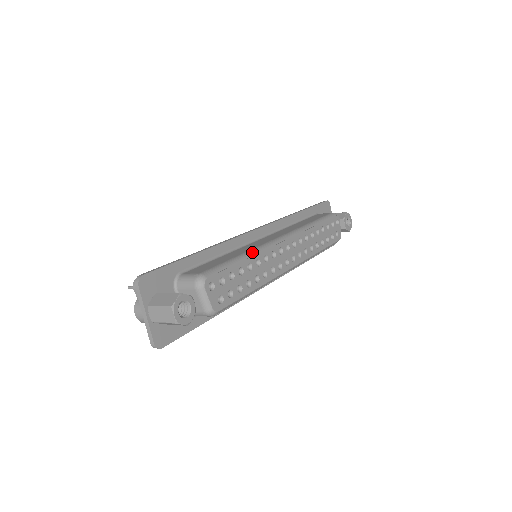
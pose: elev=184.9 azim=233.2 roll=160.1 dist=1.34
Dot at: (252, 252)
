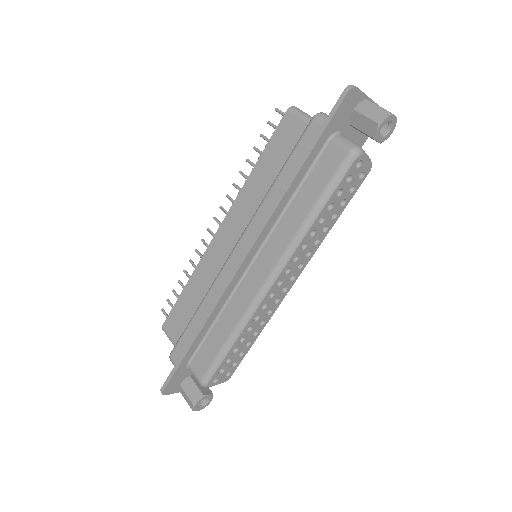
Dot at: (238, 329)
